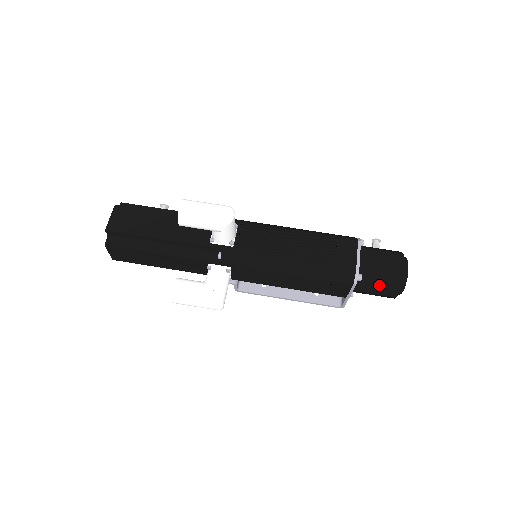
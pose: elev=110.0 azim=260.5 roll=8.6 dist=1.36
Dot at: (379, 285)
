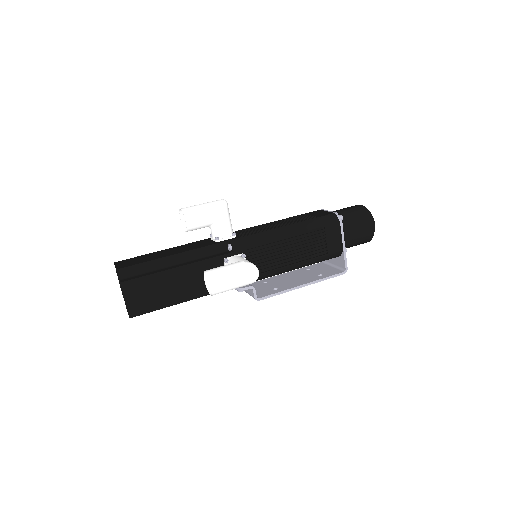
Dot at: (357, 220)
